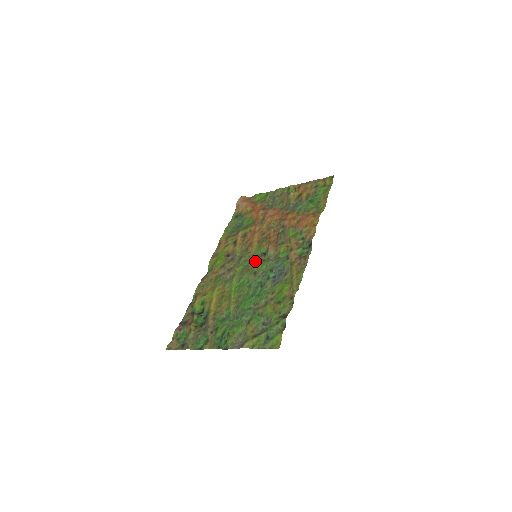
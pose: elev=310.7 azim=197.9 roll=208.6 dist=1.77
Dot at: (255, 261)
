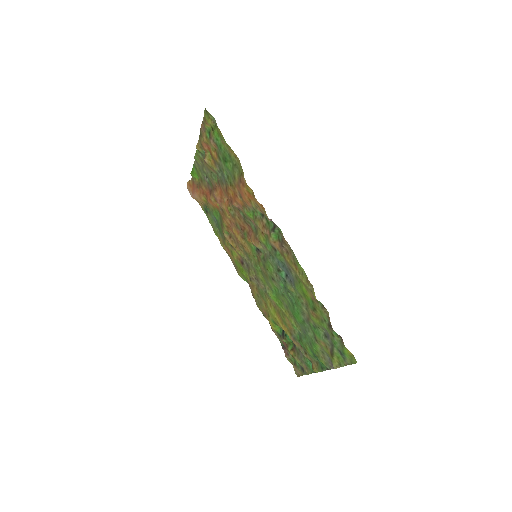
Dot at: (260, 263)
